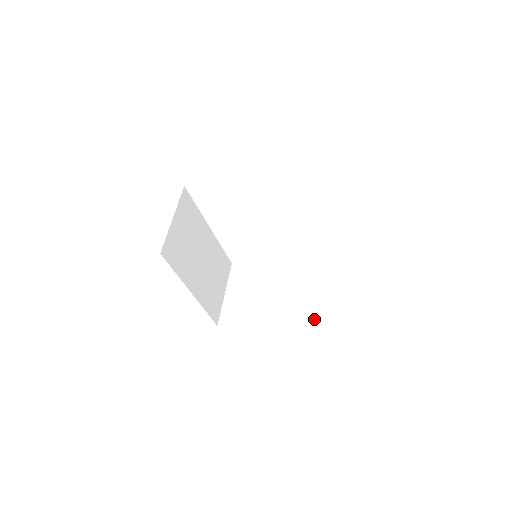
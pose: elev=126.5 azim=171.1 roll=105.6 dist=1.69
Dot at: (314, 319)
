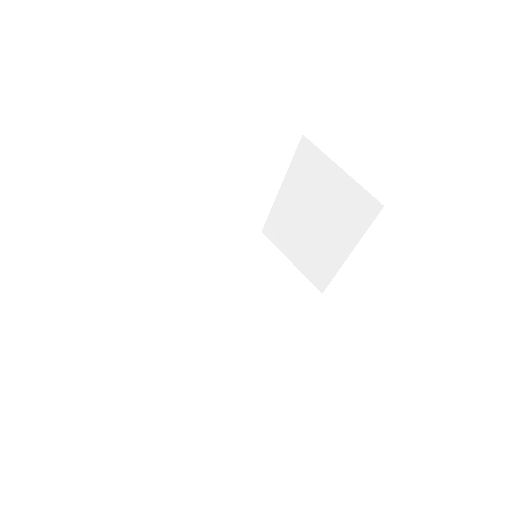
Dot at: (367, 210)
